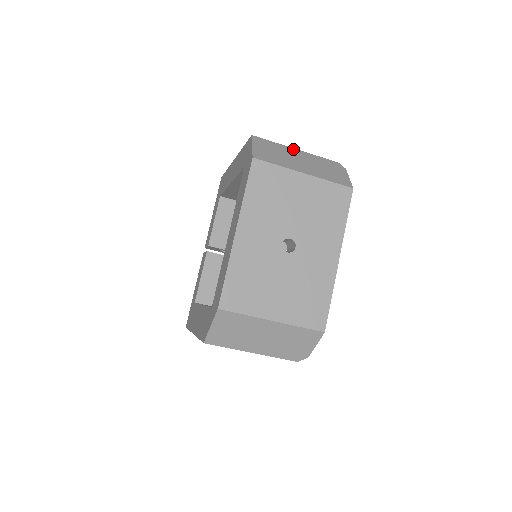
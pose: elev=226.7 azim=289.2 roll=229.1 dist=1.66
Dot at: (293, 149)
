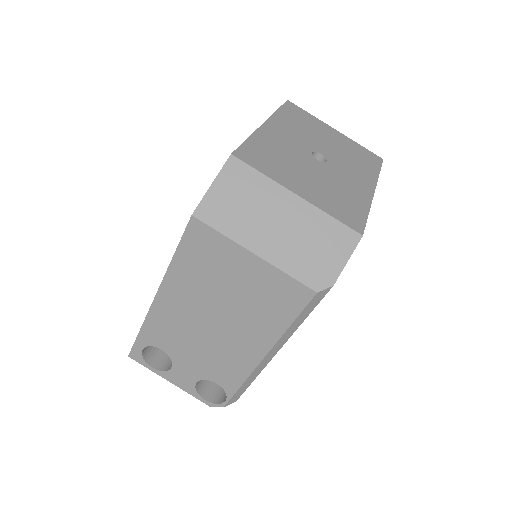
Dot at: occluded
